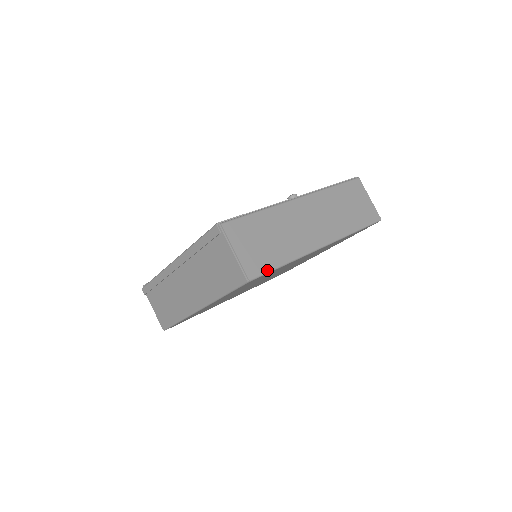
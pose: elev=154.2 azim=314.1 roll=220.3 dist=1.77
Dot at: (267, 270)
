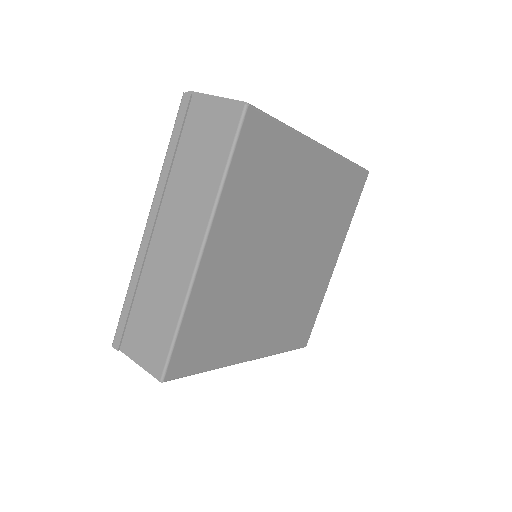
Dot at: (265, 113)
